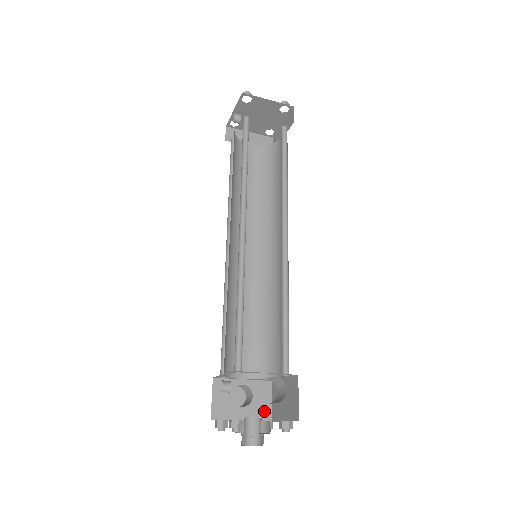
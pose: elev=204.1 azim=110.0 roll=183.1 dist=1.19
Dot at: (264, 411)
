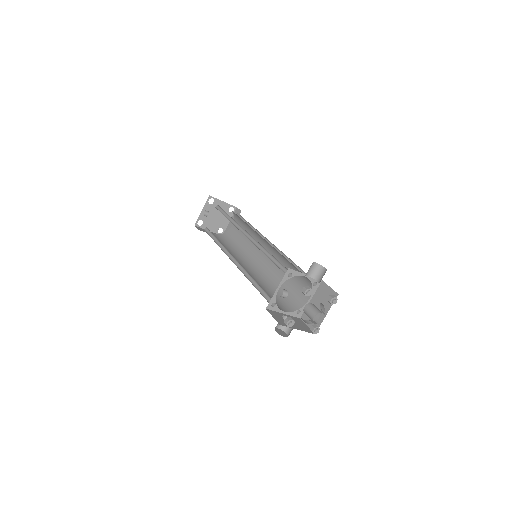
Dot at: (306, 329)
